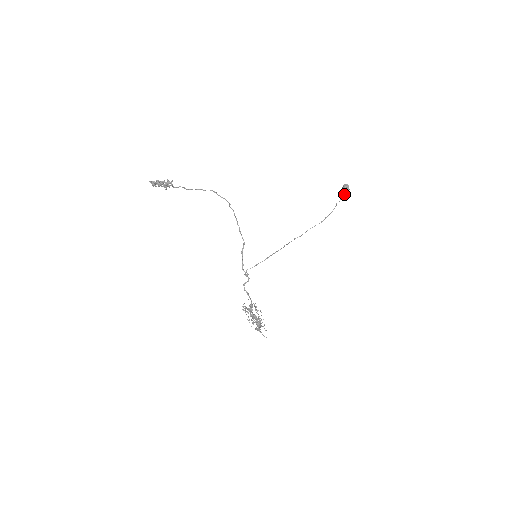
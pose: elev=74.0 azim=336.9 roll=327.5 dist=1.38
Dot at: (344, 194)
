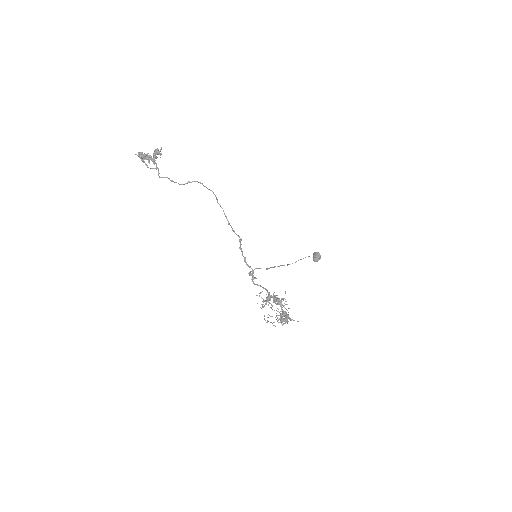
Dot at: (317, 261)
